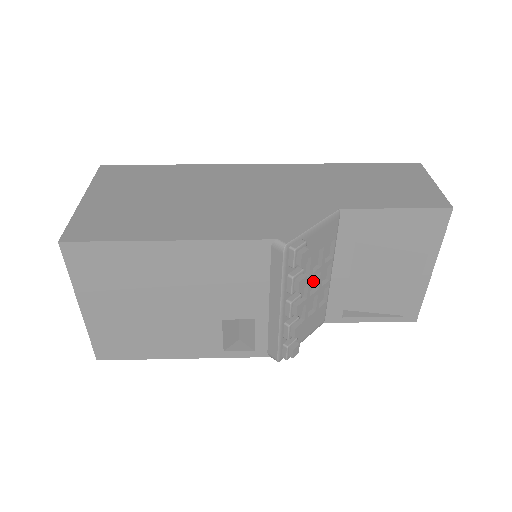
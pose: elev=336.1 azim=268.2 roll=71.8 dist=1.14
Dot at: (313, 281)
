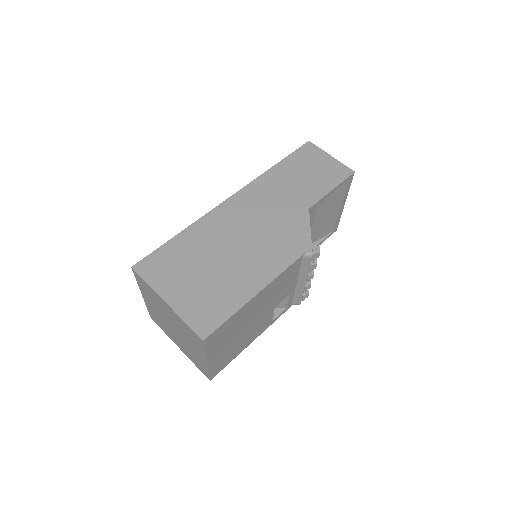
Dot at: occluded
